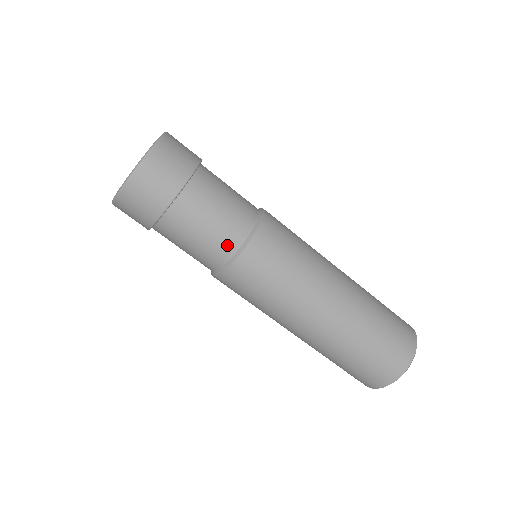
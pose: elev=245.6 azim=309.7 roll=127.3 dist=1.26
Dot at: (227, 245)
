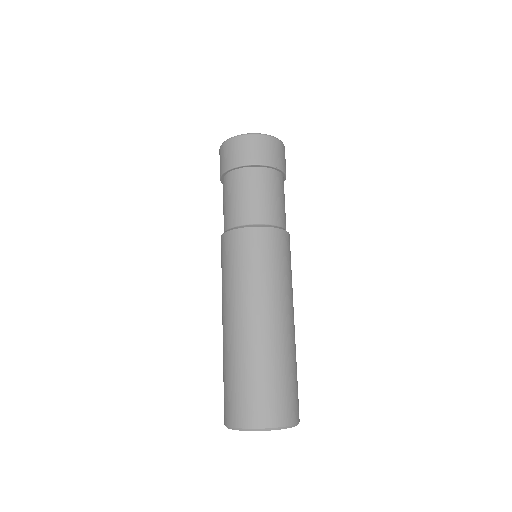
Dot at: (280, 219)
